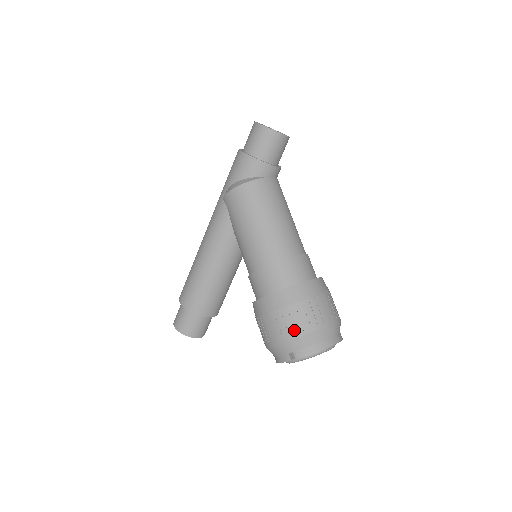
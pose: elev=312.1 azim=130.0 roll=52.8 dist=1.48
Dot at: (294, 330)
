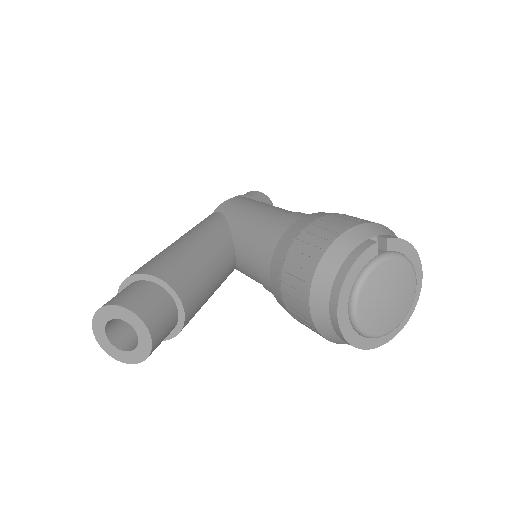
Dot at: (365, 220)
